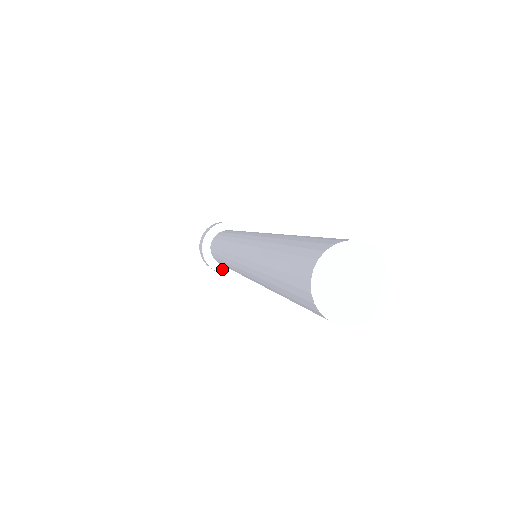
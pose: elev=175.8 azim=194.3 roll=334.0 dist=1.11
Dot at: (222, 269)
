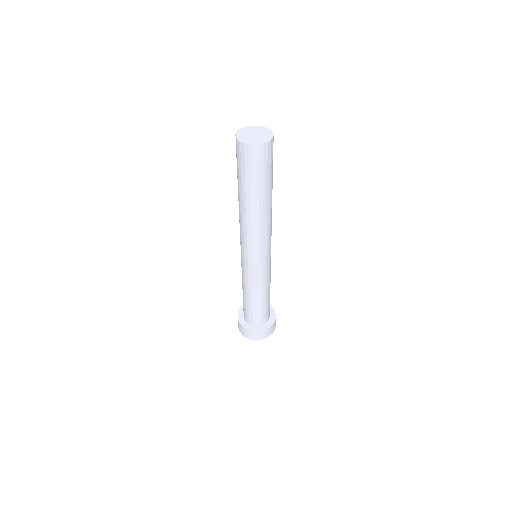
Dot at: (261, 328)
